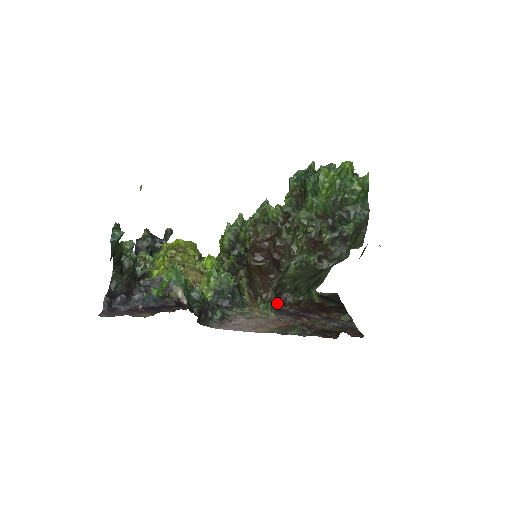
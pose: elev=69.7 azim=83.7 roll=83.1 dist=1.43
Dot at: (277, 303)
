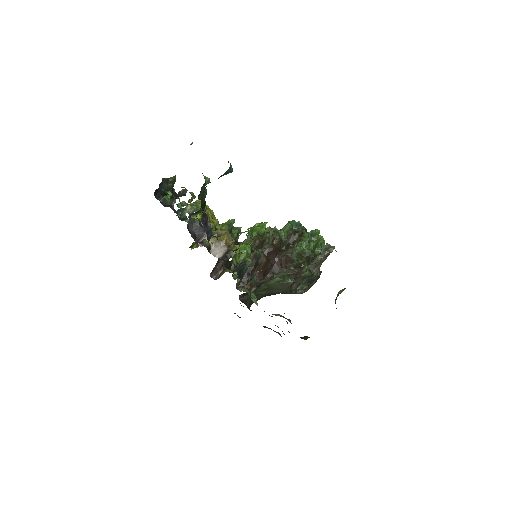
Dot at: (240, 300)
